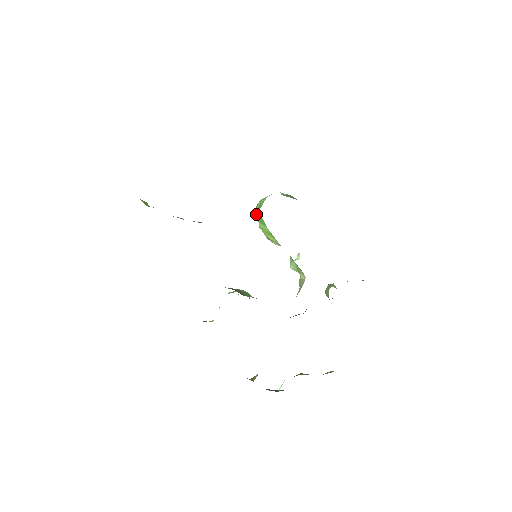
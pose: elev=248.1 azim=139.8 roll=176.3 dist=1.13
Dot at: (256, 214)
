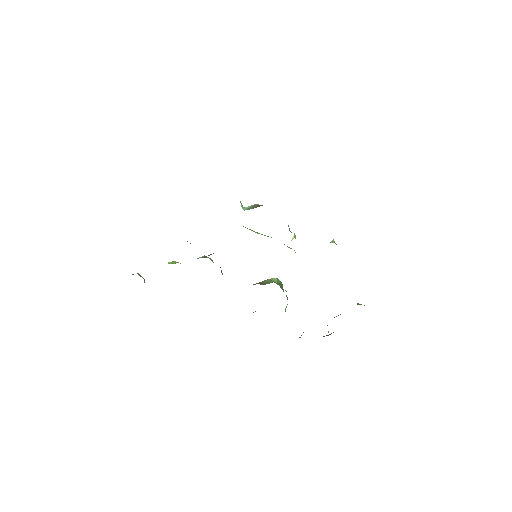
Dot at: occluded
